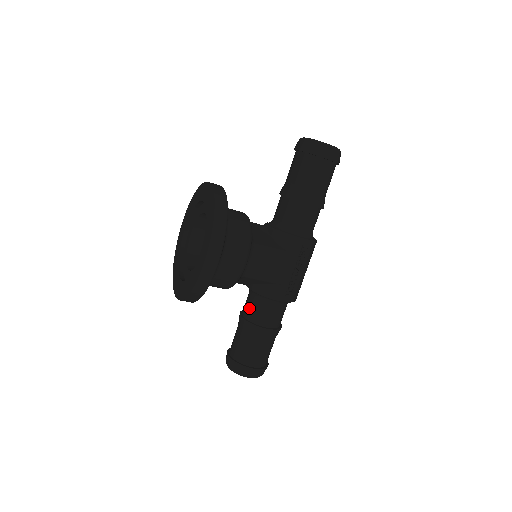
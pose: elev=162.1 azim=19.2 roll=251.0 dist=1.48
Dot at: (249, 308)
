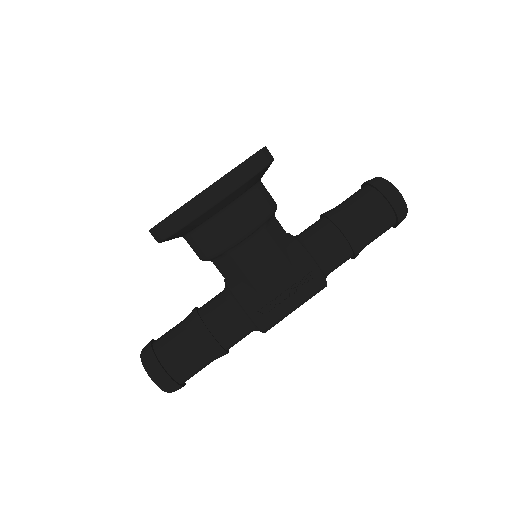
Dot at: (210, 304)
